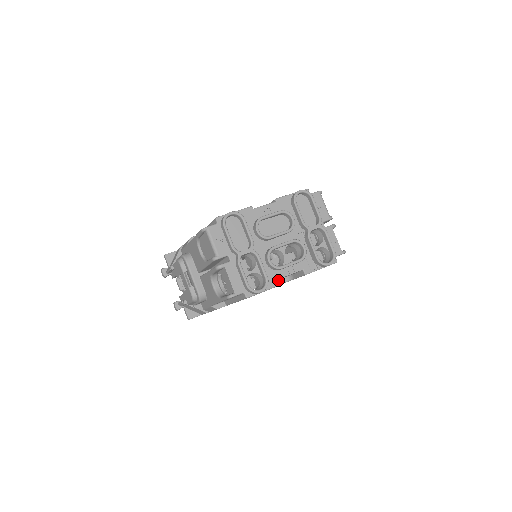
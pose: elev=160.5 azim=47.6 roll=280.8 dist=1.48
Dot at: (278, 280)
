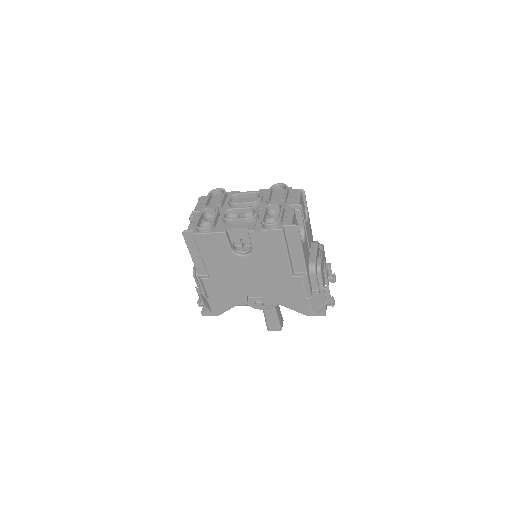
Dot at: (223, 229)
